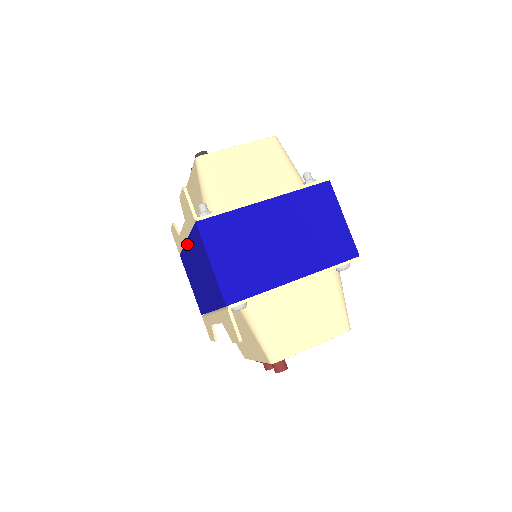
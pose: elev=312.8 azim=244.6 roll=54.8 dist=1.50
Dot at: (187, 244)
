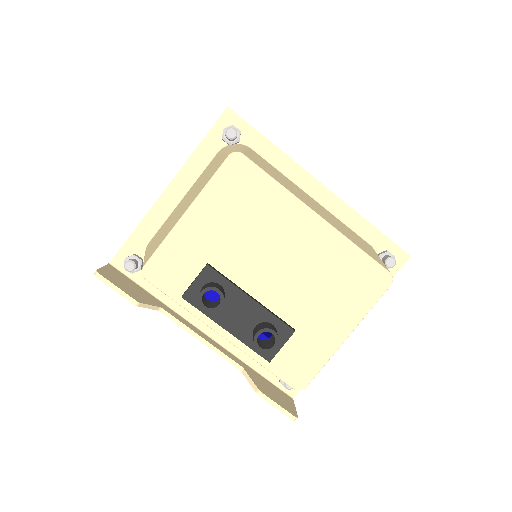
Dot at: occluded
